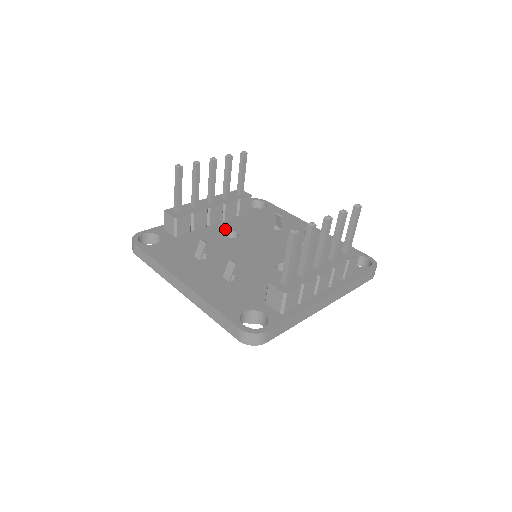
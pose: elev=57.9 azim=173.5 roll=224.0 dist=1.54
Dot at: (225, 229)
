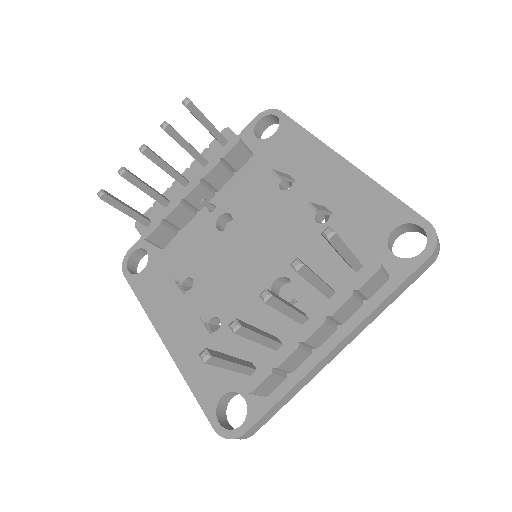
Dot at: (217, 212)
